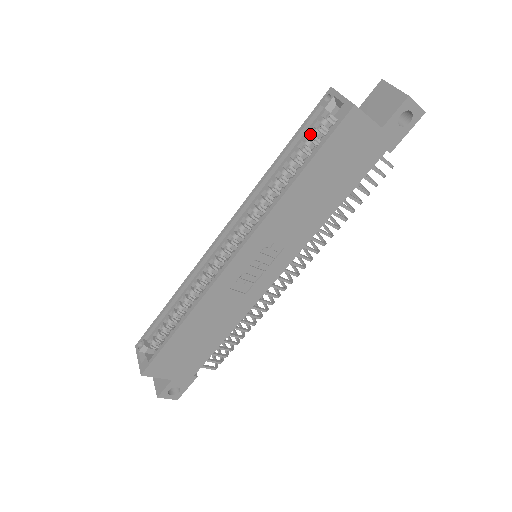
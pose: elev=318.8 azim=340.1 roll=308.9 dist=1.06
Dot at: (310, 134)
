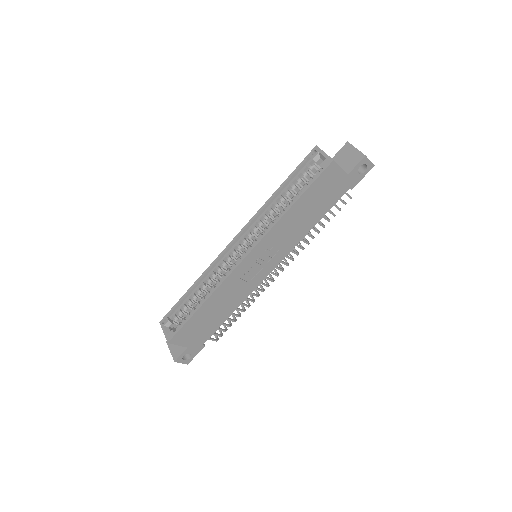
Dot at: (301, 175)
